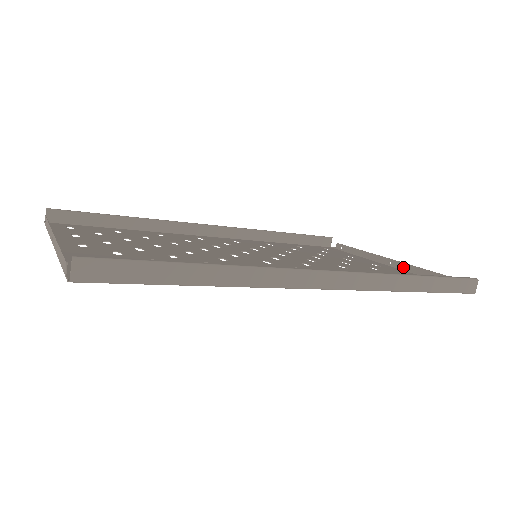
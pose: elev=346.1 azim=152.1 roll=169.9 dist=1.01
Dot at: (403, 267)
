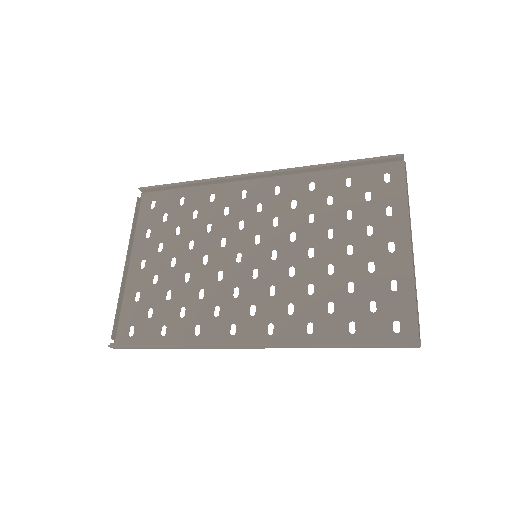
Dot at: (413, 261)
